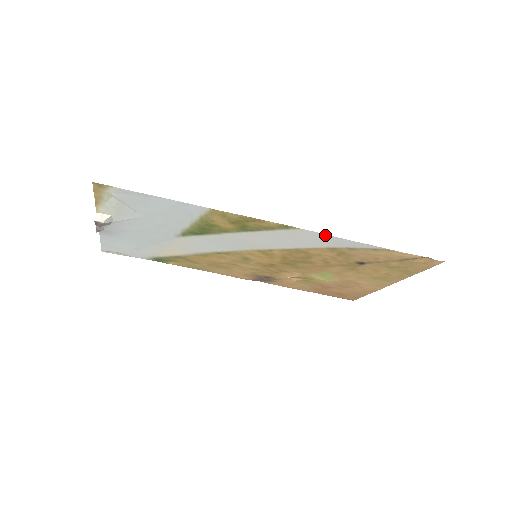
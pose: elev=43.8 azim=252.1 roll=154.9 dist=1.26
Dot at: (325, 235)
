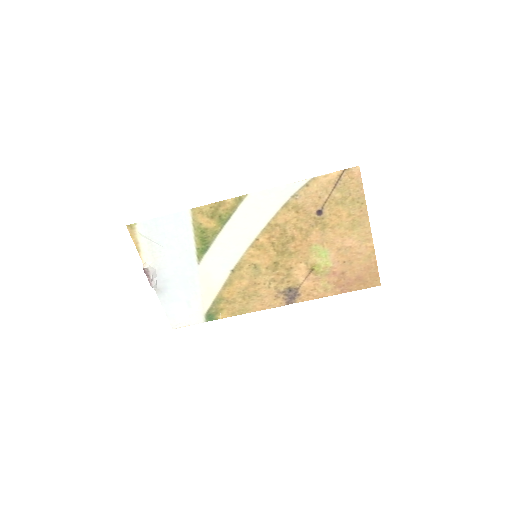
Dot at: (266, 191)
